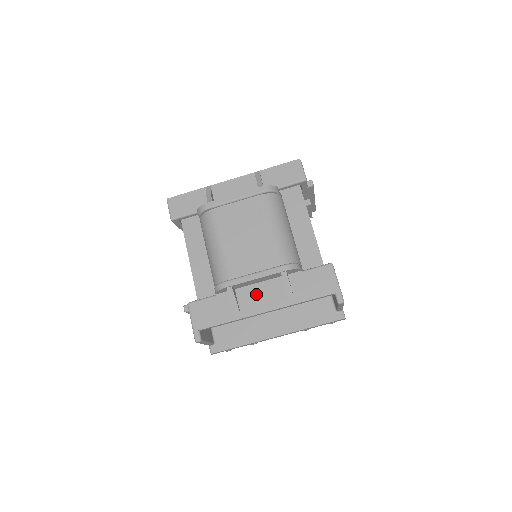
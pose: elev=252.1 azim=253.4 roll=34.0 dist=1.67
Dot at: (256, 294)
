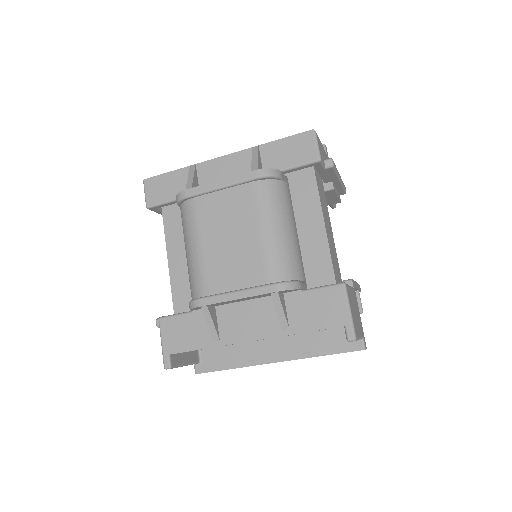
Dot at: (241, 316)
